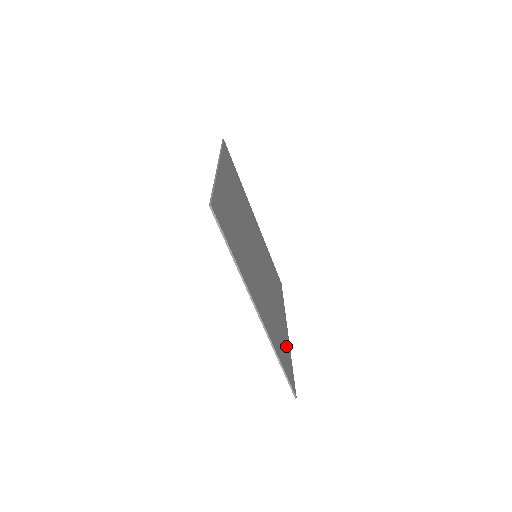
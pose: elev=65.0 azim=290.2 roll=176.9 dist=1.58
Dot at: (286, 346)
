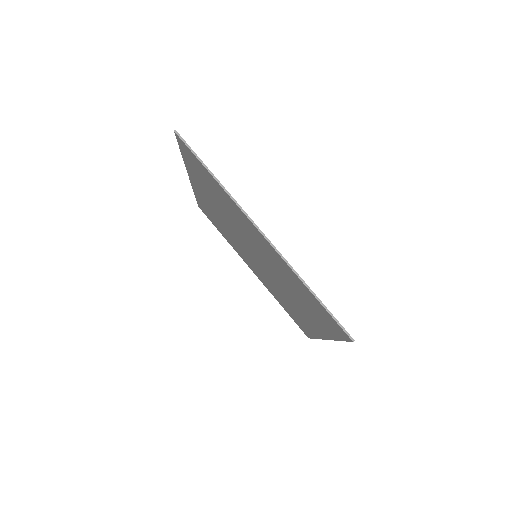
Dot at: occluded
